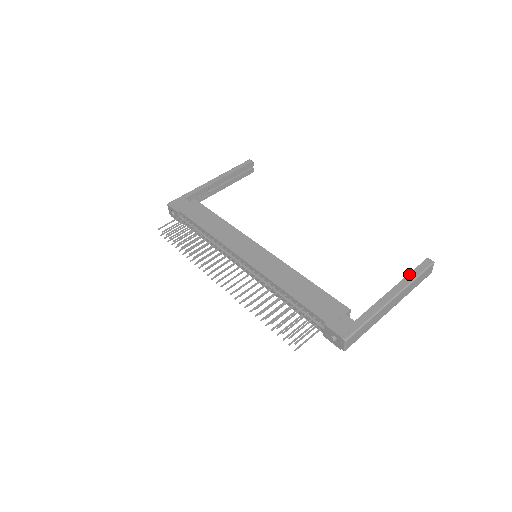
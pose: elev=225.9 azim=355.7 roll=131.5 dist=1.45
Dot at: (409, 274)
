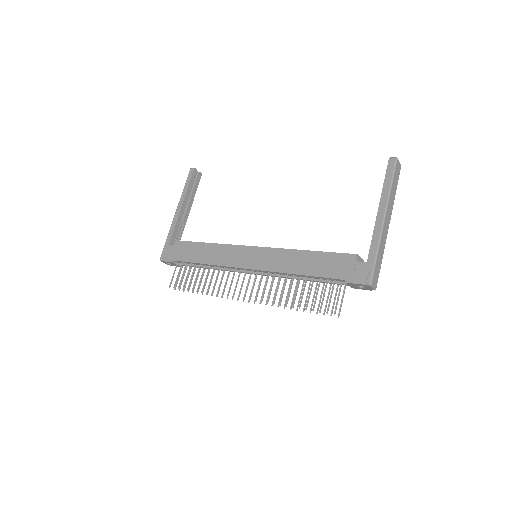
Dot at: (383, 186)
